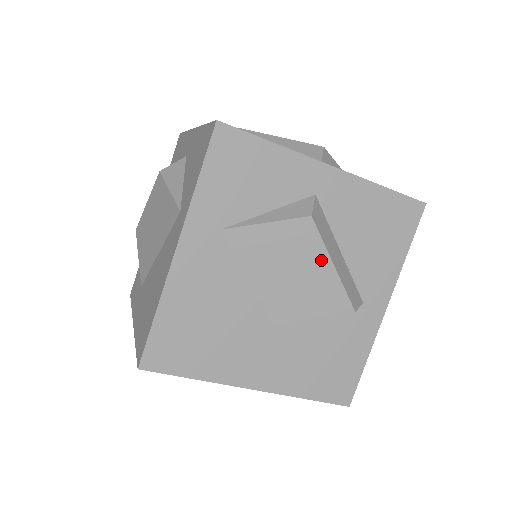
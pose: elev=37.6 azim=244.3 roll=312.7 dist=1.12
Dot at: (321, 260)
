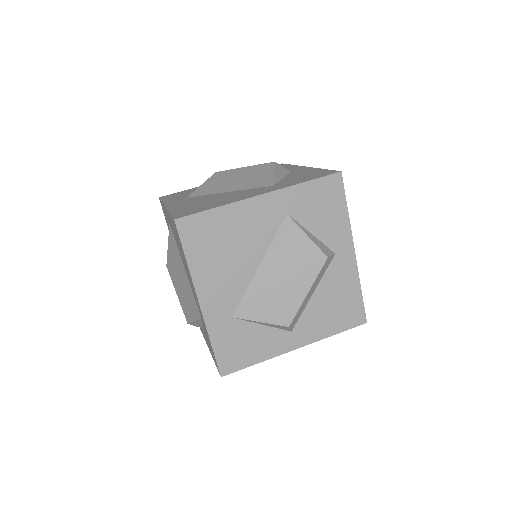
Dot at: (307, 282)
